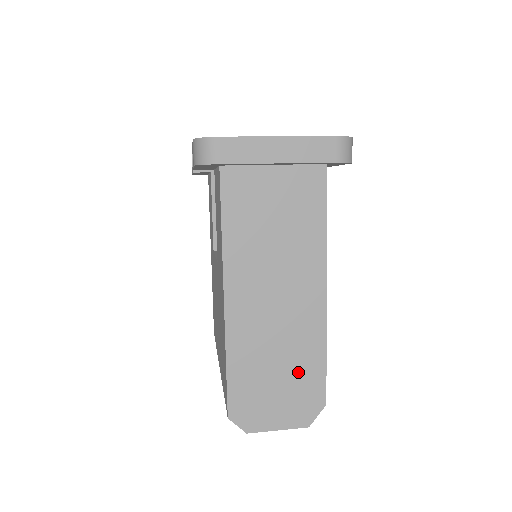
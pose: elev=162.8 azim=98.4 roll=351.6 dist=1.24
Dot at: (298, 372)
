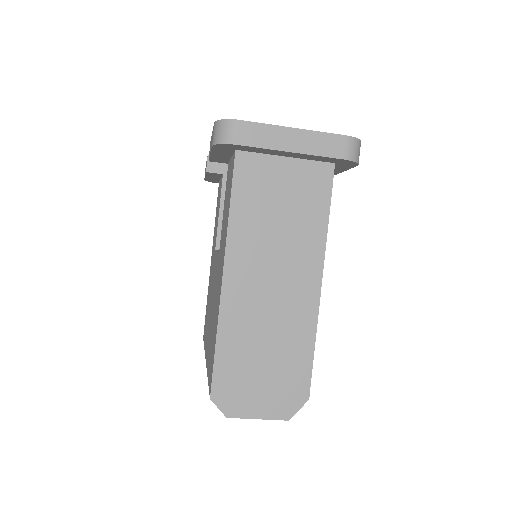
Dot at: (285, 361)
